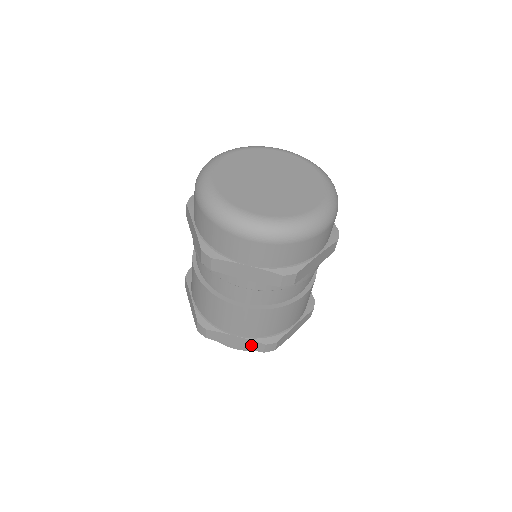
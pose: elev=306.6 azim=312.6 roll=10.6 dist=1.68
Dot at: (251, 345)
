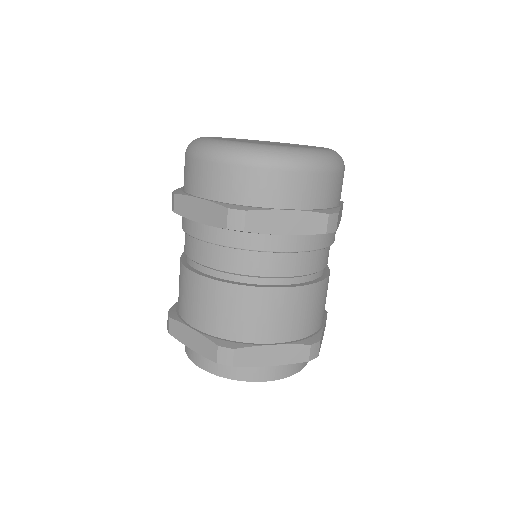
Dot at: (293, 354)
